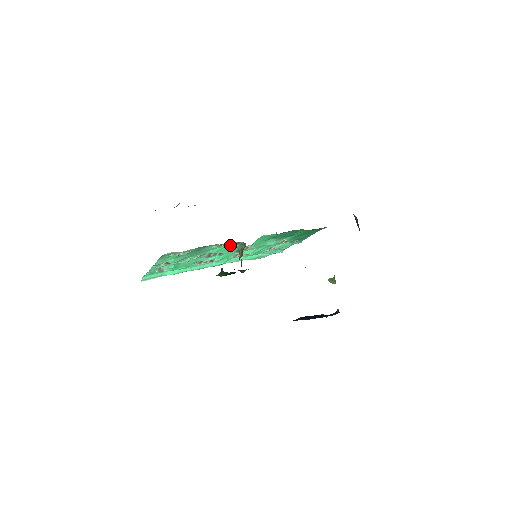
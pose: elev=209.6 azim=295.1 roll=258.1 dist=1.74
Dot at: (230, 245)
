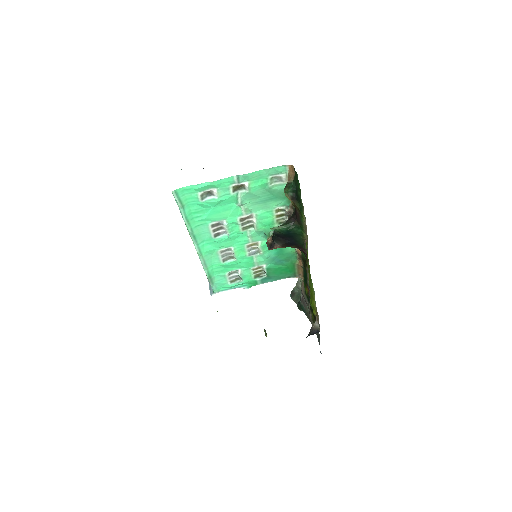
Dot at: (275, 220)
